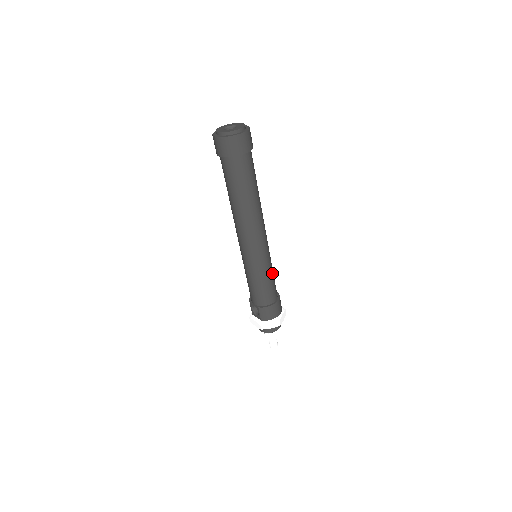
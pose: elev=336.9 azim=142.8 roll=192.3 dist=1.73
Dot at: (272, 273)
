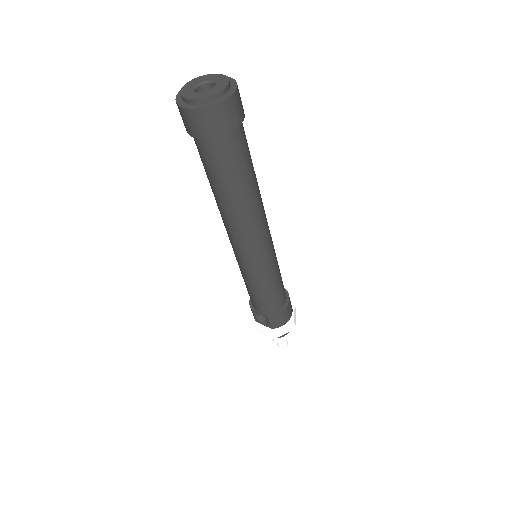
Dot at: (279, 271)
